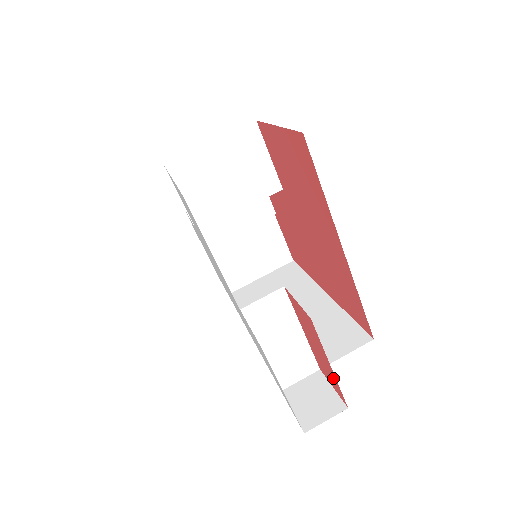
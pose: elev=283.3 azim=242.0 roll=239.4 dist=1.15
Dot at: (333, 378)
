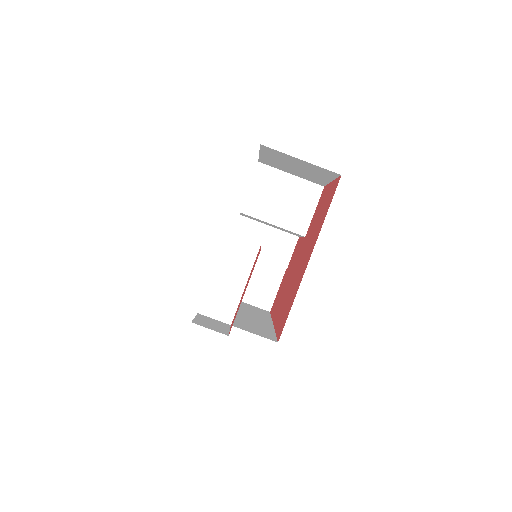
Dot at: occluded
